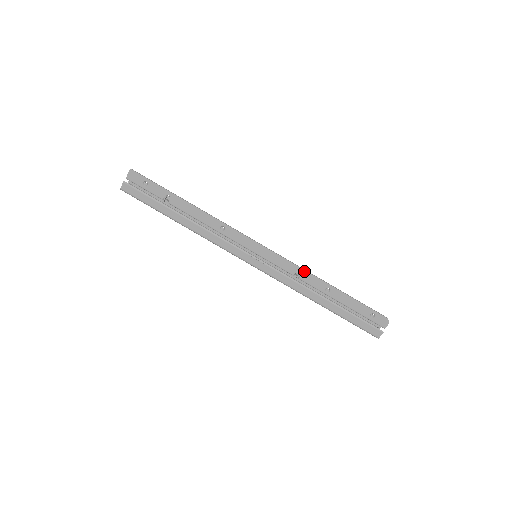
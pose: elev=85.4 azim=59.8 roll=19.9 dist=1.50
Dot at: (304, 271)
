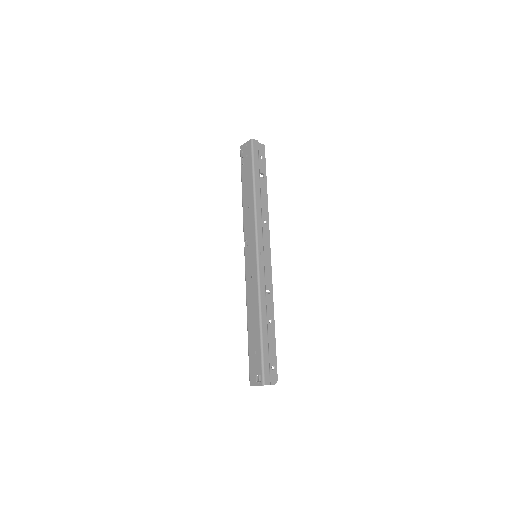
Dot at: (272, 295)
